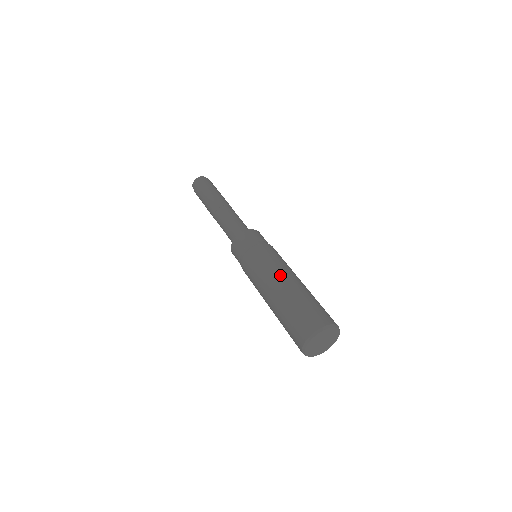
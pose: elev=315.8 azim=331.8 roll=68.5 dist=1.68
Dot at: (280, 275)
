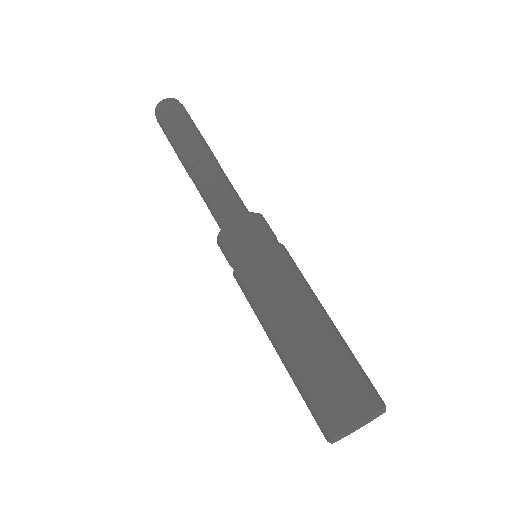
Dot at: (312, 304)
